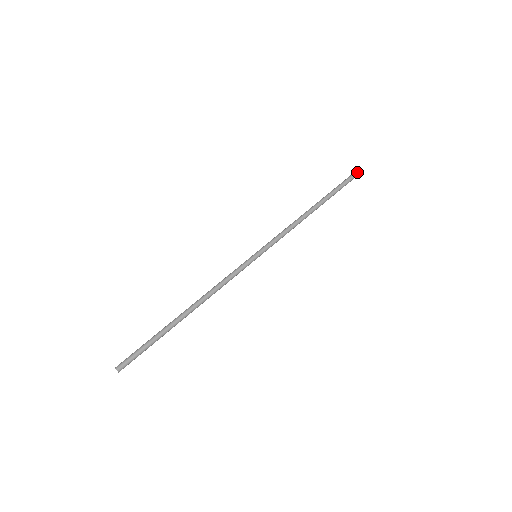
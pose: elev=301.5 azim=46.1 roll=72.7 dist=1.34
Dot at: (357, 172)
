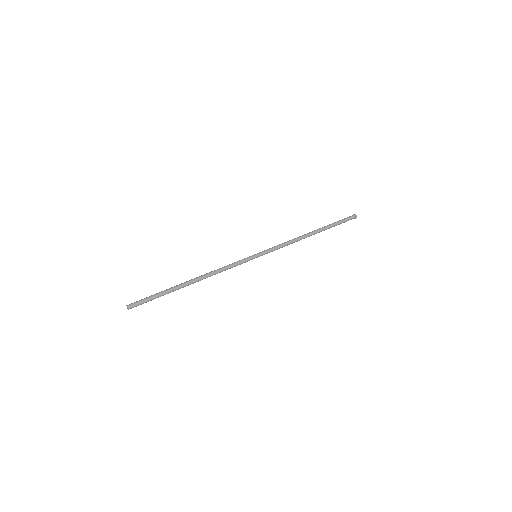
Dot at: (351, 216)
